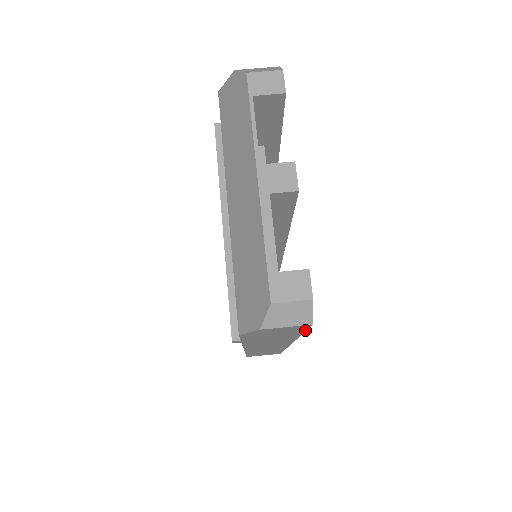
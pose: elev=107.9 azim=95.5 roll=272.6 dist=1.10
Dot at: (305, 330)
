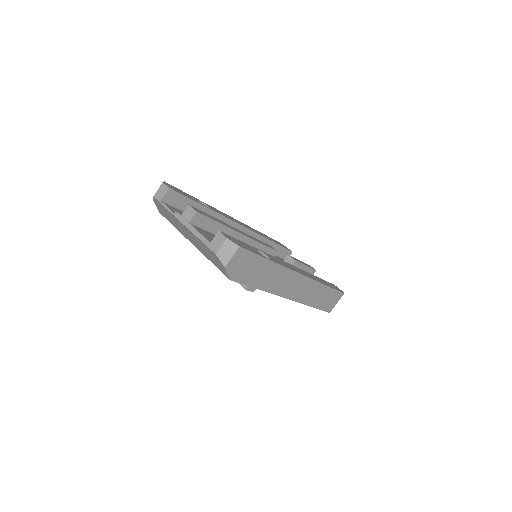
Dot at: (254, 254)
